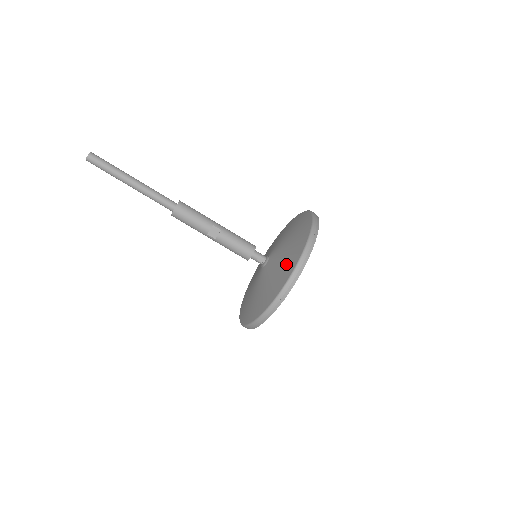
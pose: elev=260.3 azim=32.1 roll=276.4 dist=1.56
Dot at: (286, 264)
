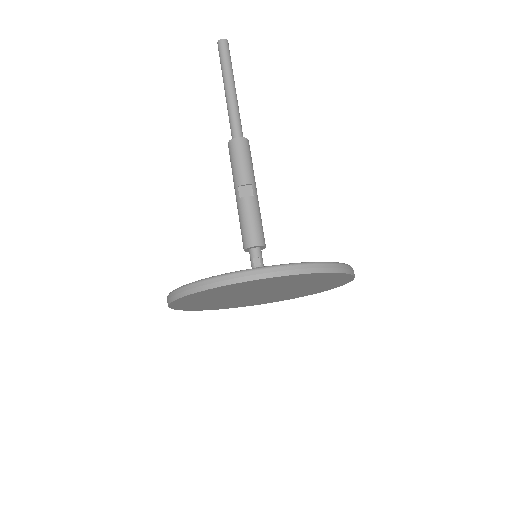
Dot at: occluded
